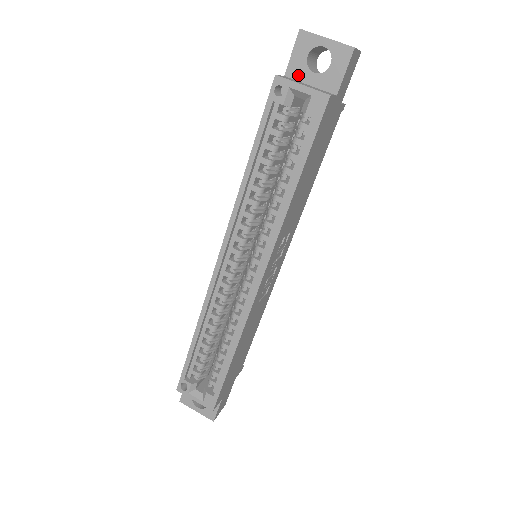
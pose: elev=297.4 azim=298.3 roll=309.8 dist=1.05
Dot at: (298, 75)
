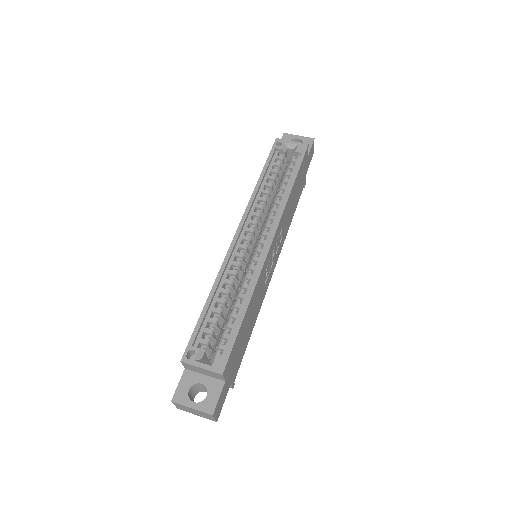
Dot at: occluded
